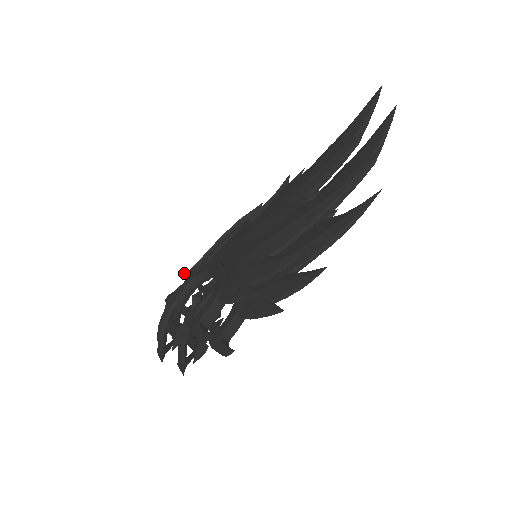
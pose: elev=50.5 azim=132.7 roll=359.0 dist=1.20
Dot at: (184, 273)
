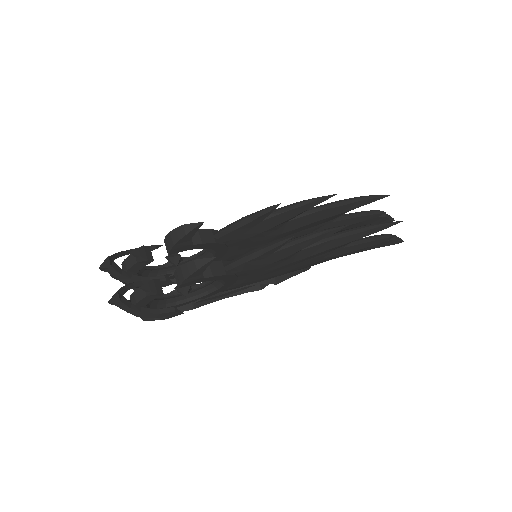
Dot at: occluded
